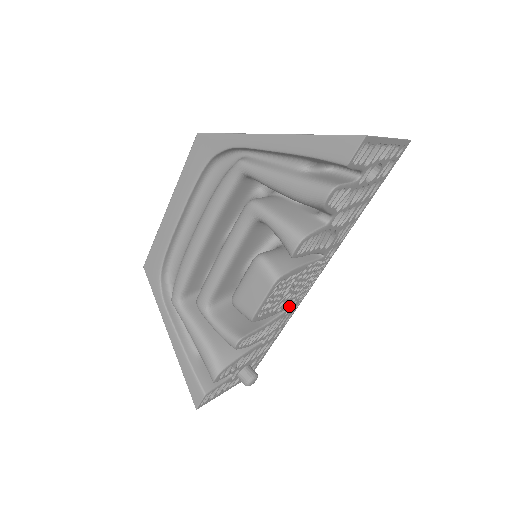
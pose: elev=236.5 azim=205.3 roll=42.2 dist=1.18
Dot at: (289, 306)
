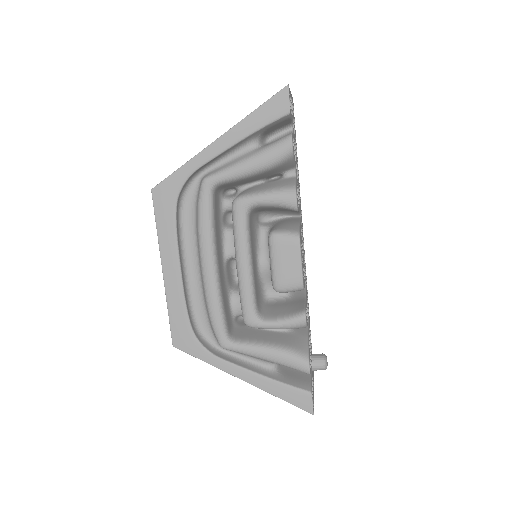
Dot at: (305, 276)
